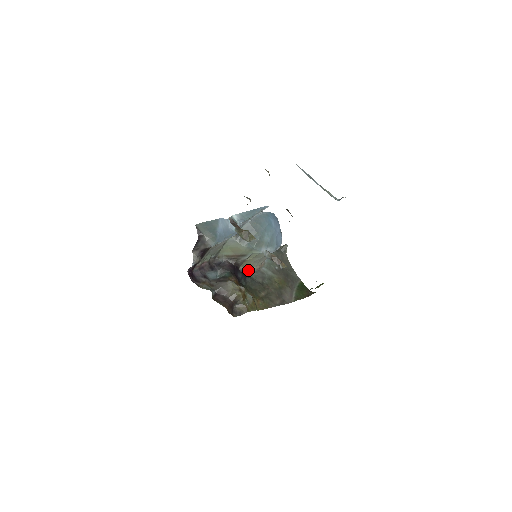
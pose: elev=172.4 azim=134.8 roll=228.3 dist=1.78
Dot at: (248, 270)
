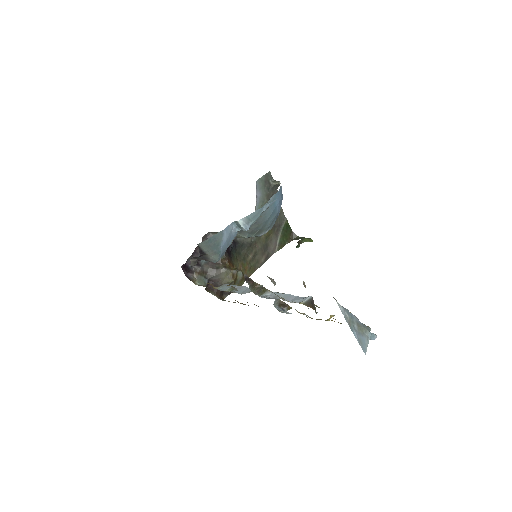
Dot at: occluded
